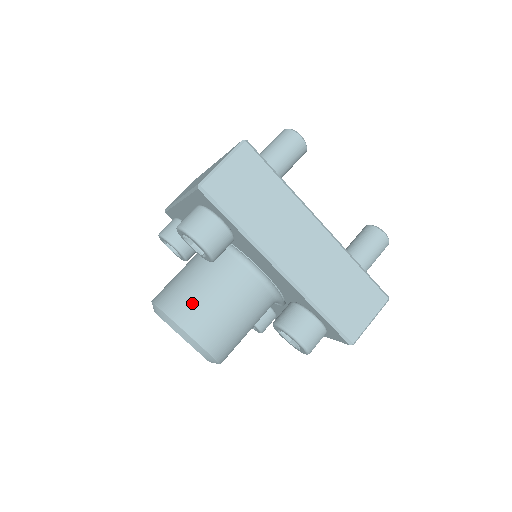
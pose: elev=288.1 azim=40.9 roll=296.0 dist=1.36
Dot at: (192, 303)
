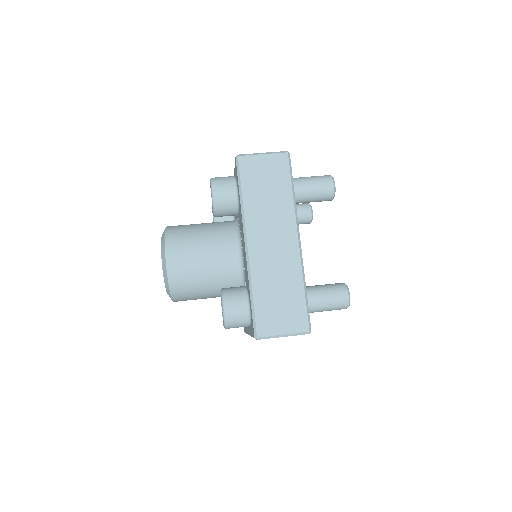
Dot at: (185, 237)
